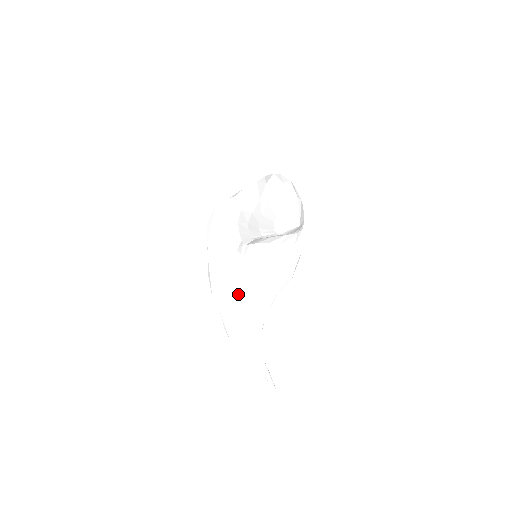
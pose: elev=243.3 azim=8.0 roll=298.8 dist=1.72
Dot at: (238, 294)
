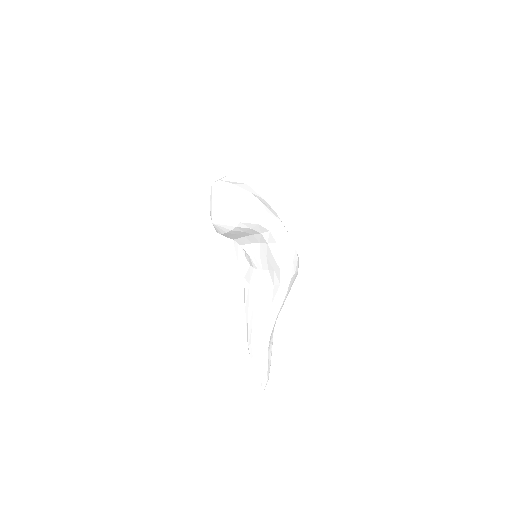
Dot at: (257, 294)
